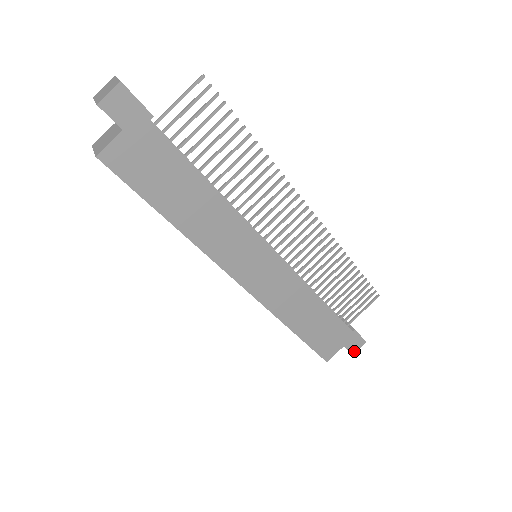
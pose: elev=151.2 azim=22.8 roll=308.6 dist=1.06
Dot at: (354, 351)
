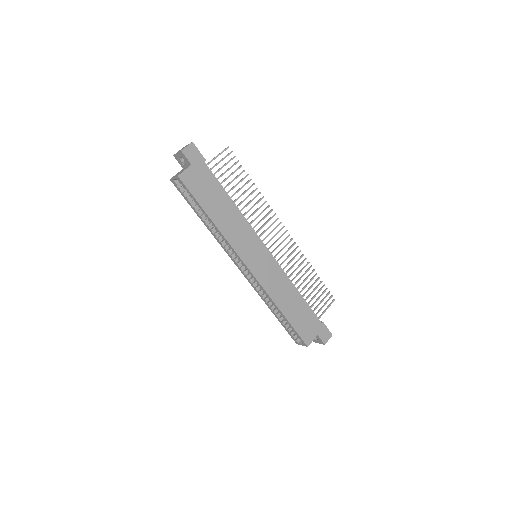
Dot at: (325, 341)
